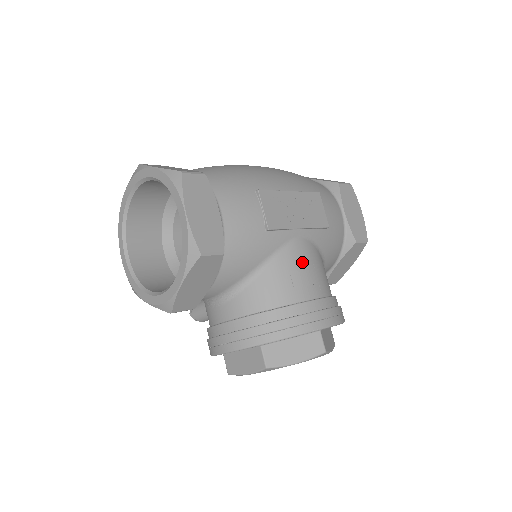
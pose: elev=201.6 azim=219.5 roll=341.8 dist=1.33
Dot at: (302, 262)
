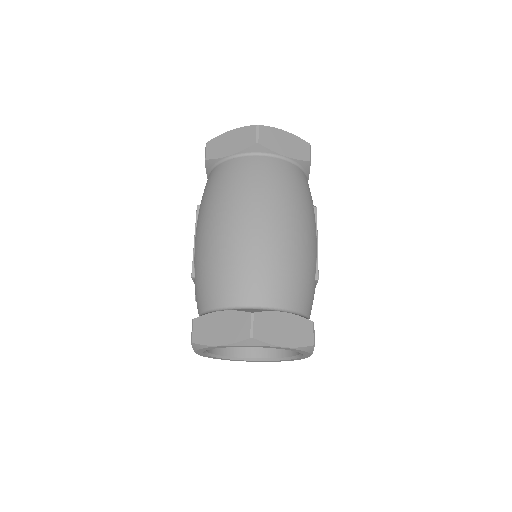
Dot at: occluded
